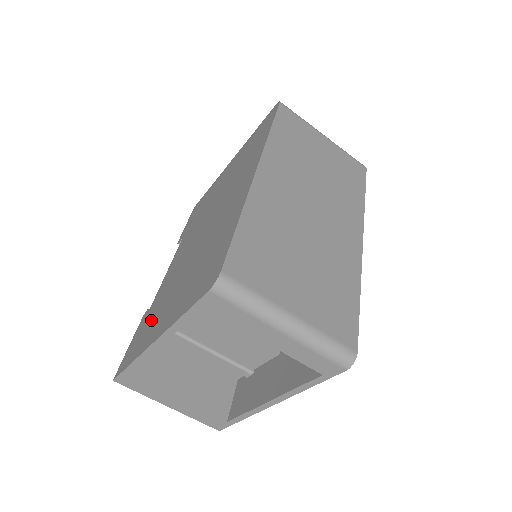
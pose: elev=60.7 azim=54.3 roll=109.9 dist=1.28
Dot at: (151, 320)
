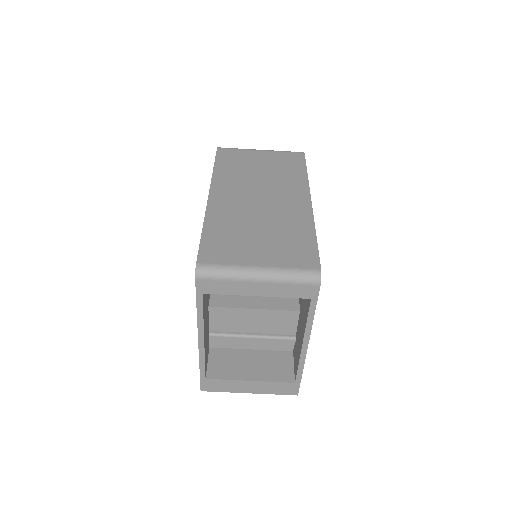
Dot at: occluded
